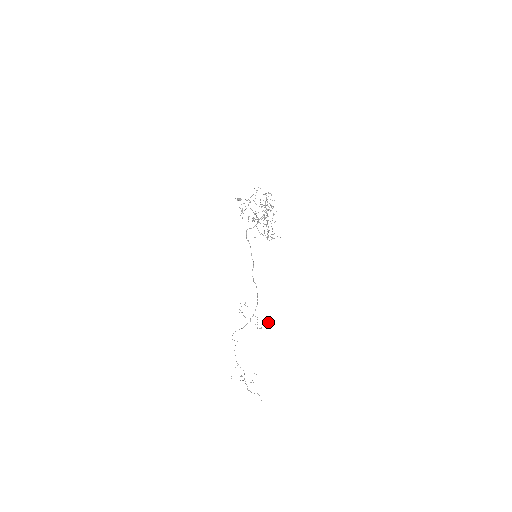
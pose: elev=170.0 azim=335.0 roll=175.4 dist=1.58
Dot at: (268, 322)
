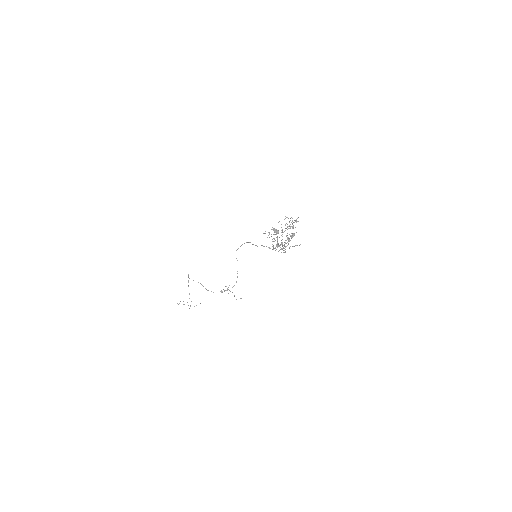
Dot at: (240, 298)
